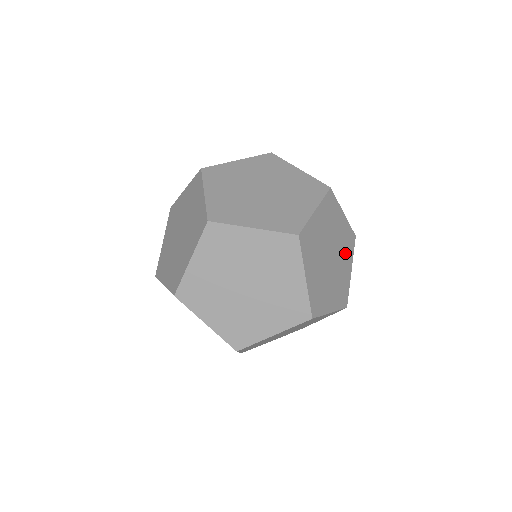
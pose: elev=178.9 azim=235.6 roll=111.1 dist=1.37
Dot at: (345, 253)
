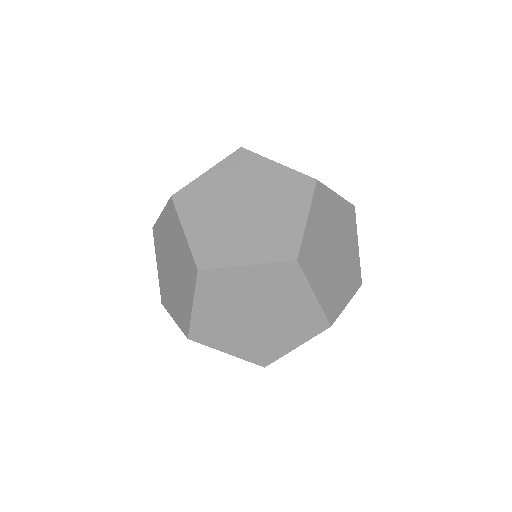
Dot at: (348, 234)
